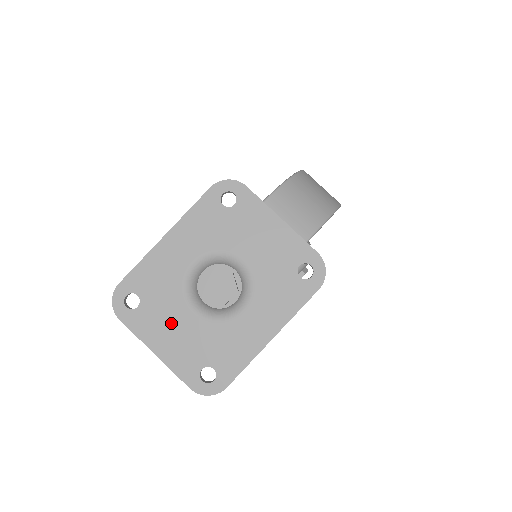
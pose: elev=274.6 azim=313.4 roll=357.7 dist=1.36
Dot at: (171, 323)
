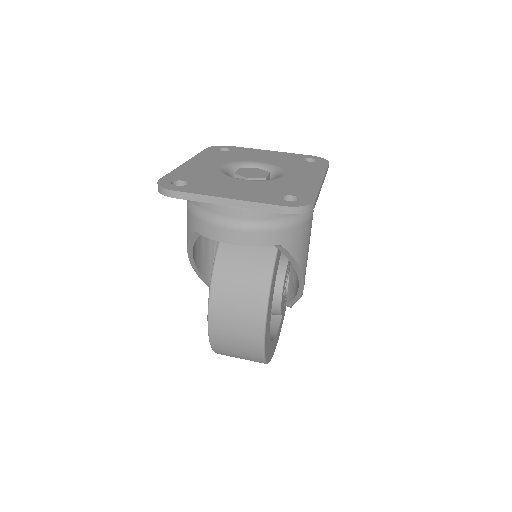
Dot at: (228, 186)
